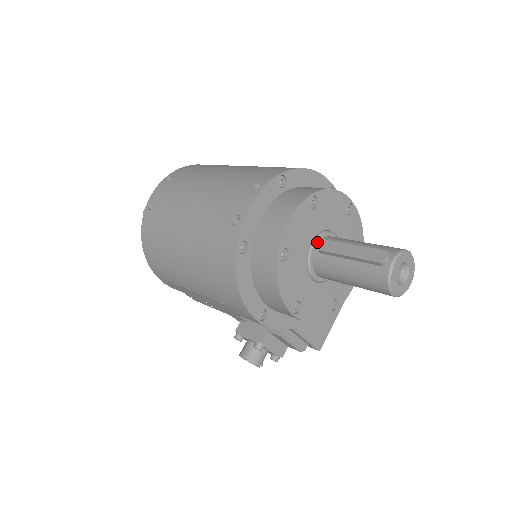
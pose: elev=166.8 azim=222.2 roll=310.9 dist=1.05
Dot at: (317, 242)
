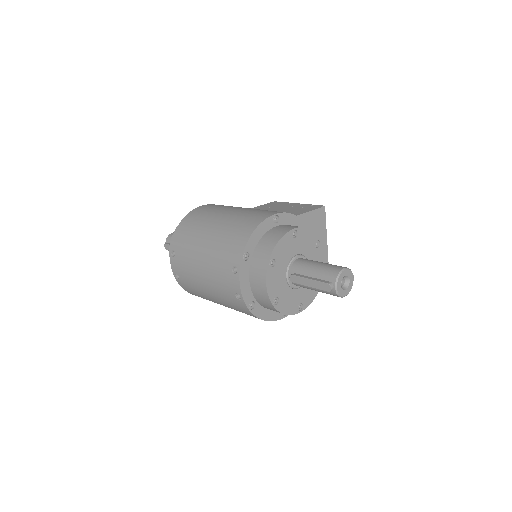
Dot at: (289, 274)
